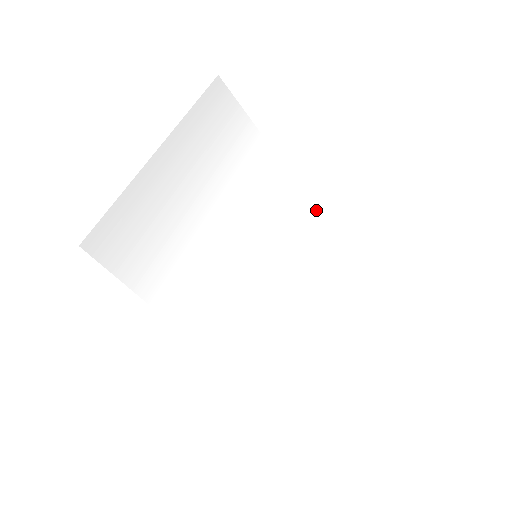
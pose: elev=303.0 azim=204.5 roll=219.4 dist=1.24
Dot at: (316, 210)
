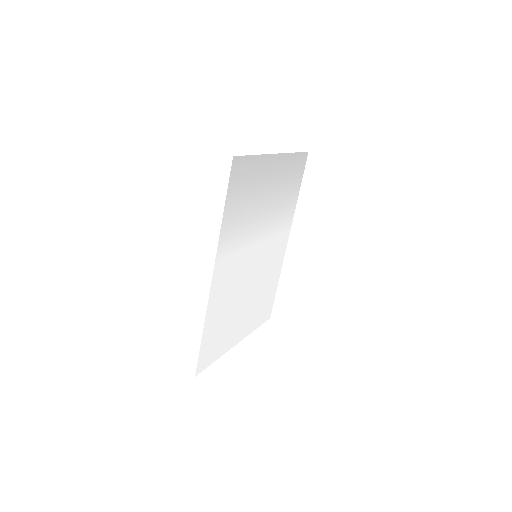
Dot at: occluded
